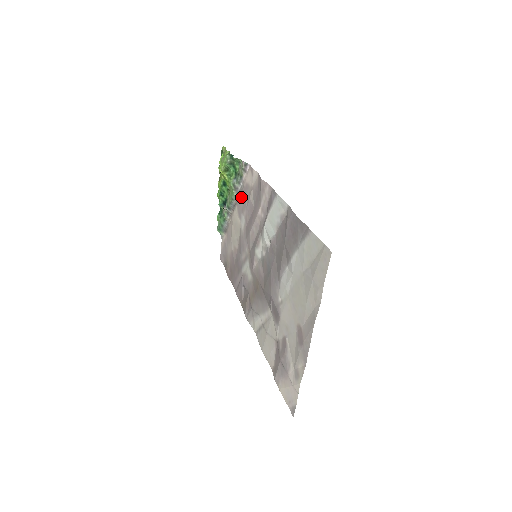
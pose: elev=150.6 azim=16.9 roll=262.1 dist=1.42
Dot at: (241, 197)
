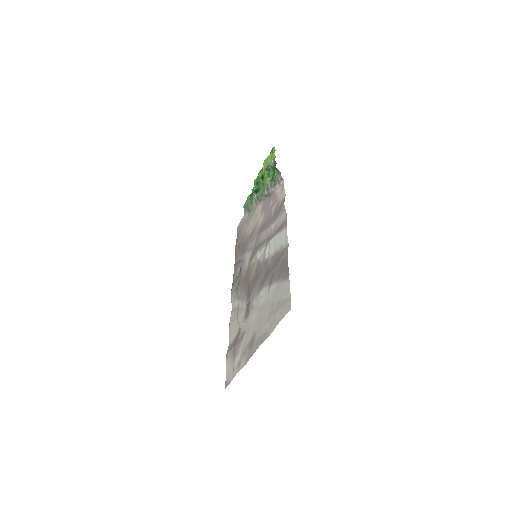
Dot at: (268, 199)
